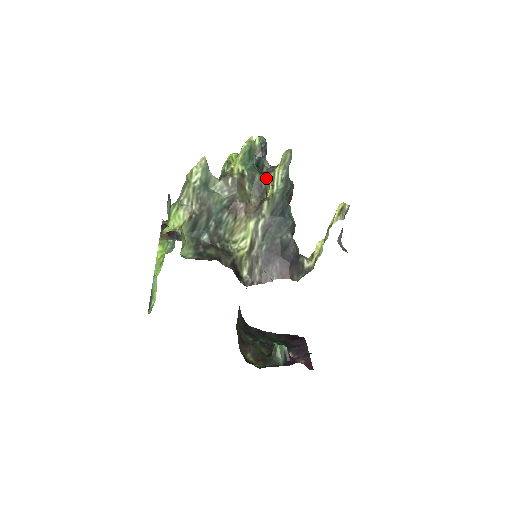
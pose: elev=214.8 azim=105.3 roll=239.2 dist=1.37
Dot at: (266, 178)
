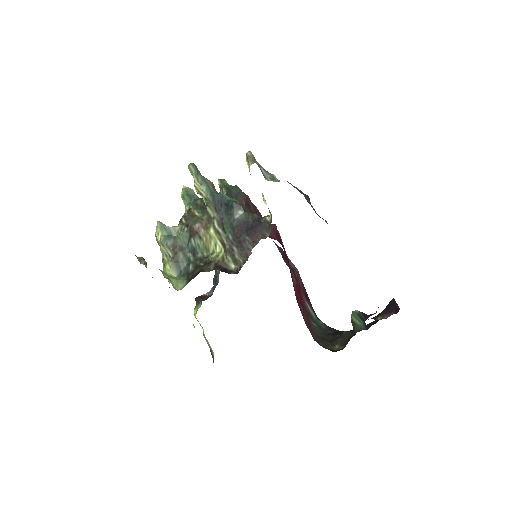
Dot at: occluded
